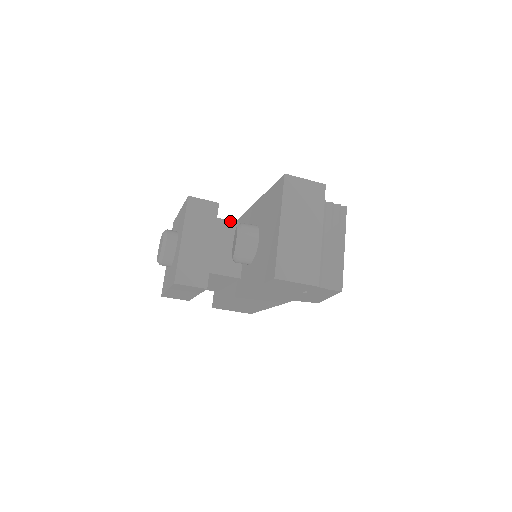
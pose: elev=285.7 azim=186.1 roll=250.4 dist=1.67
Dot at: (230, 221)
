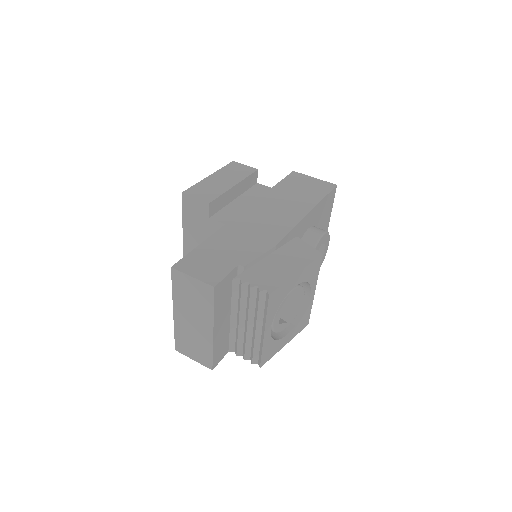
Dot at: (221, 223)
